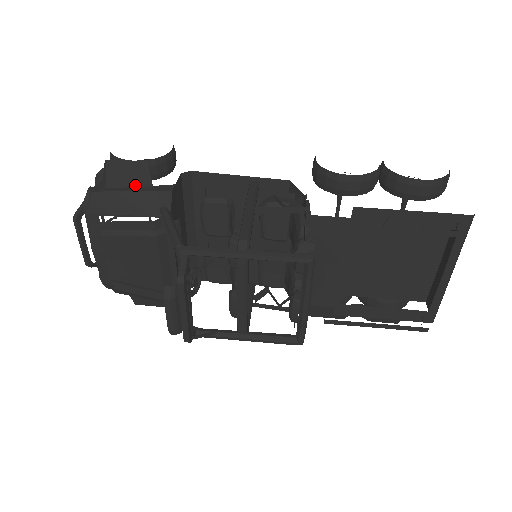
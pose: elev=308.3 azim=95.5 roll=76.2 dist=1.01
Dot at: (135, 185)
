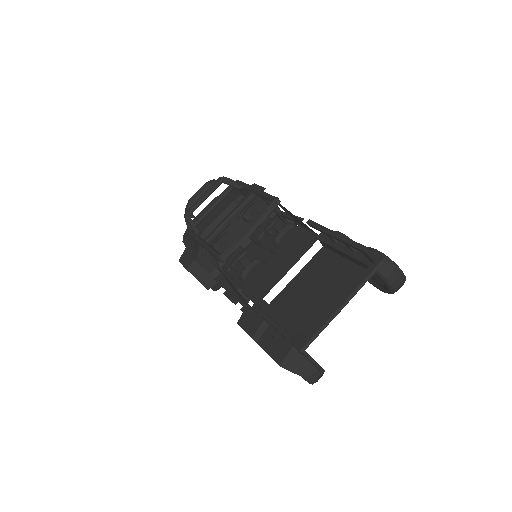
Dot at: occluded
